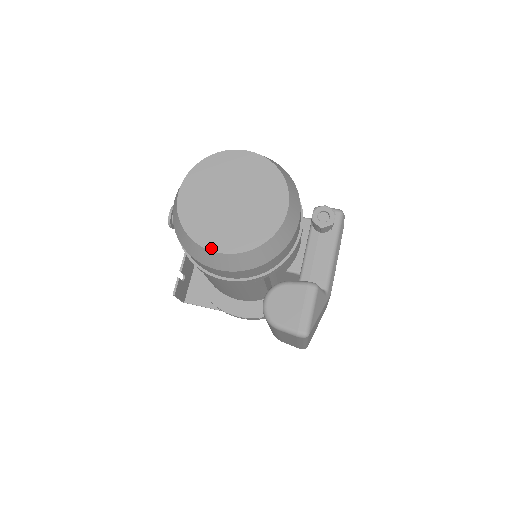
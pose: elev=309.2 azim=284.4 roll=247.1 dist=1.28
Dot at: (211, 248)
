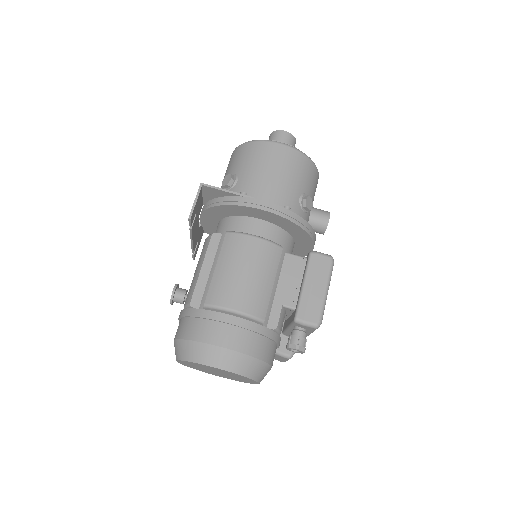
Dot at: (212, 374)
